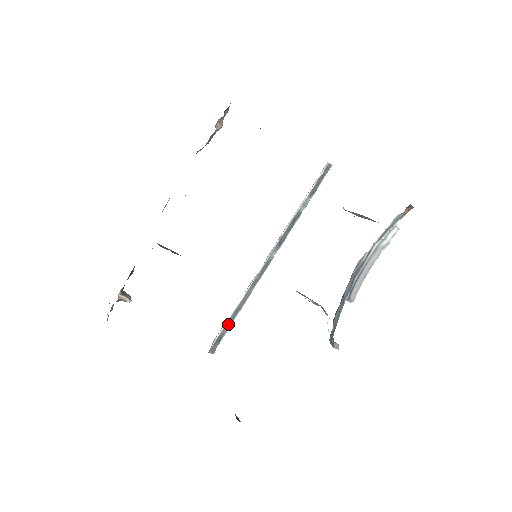
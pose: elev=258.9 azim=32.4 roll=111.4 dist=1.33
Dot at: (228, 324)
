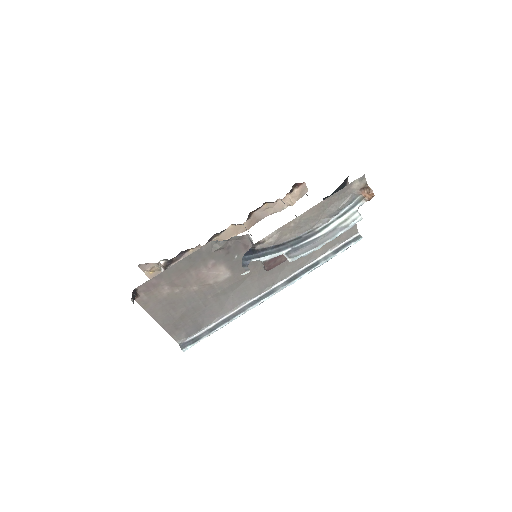
Dot at: (211, 330)
